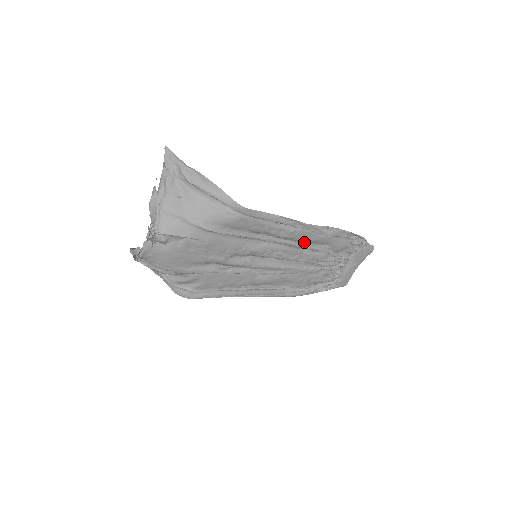
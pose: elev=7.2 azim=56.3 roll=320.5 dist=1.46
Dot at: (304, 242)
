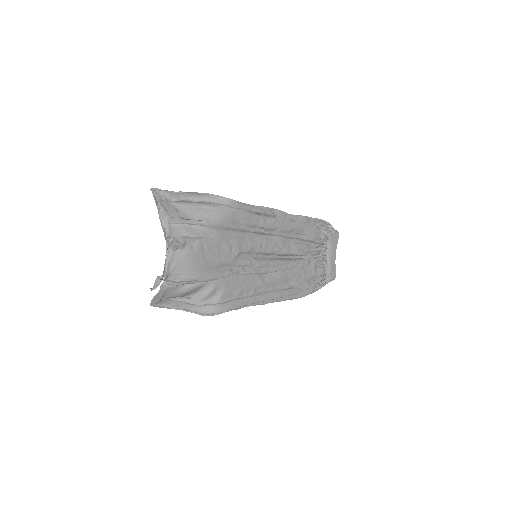
Dot at: (287, 233)
